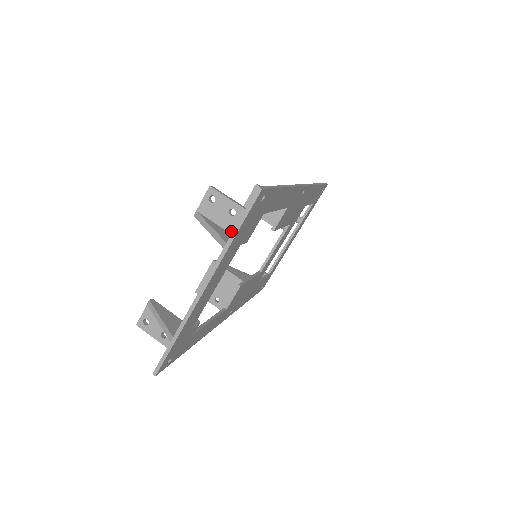
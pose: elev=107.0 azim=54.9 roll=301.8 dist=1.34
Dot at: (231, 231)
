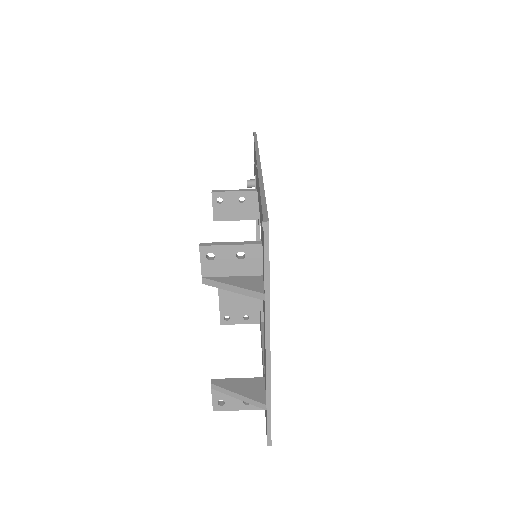
Dot at: (251, 273)
